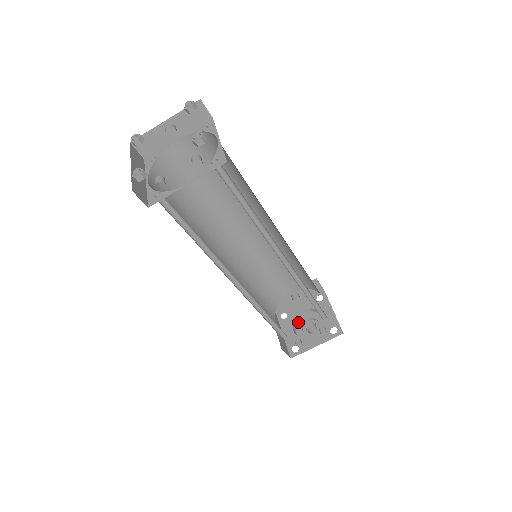
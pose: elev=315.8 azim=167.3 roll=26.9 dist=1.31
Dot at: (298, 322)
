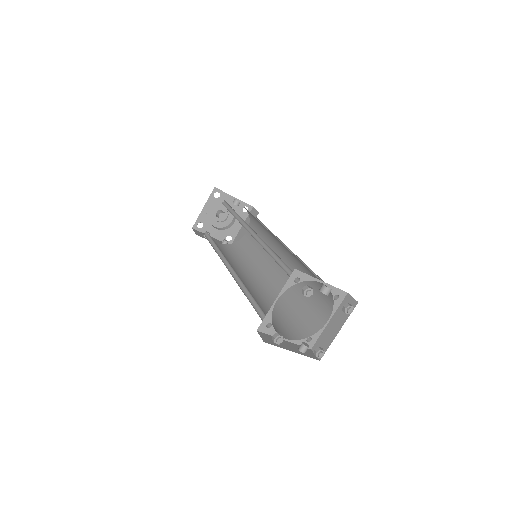
Dot at: occluded
